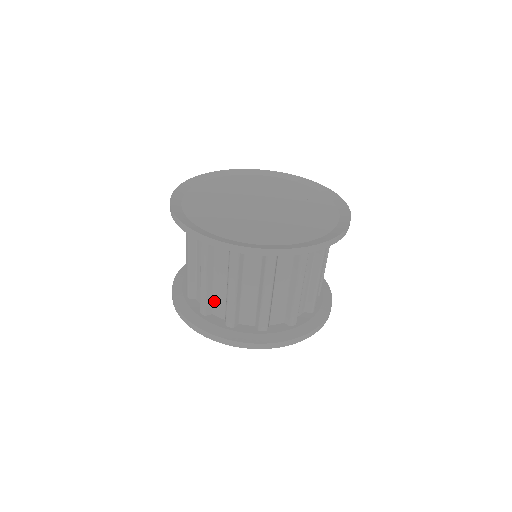
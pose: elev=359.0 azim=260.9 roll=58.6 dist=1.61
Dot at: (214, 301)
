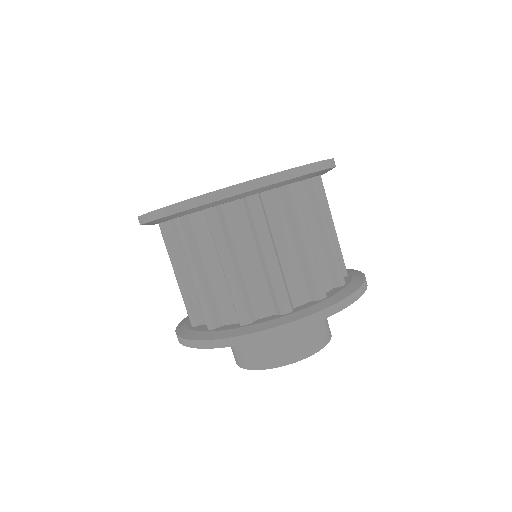
Dot at: (252, 298)
